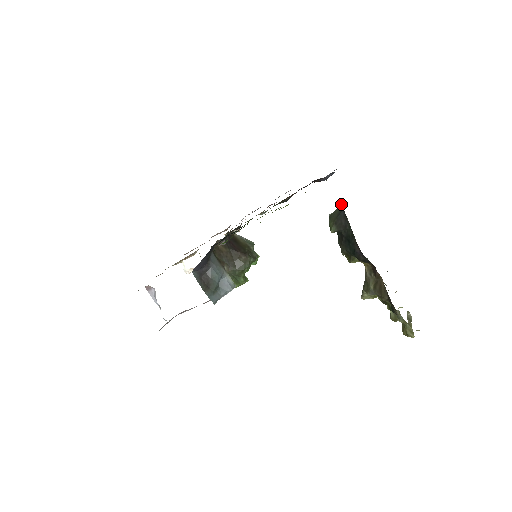
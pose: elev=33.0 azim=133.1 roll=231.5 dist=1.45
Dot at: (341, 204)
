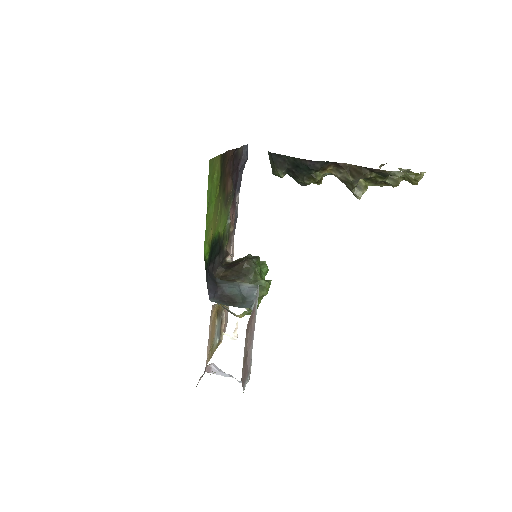
Dot at: (268, 154)
